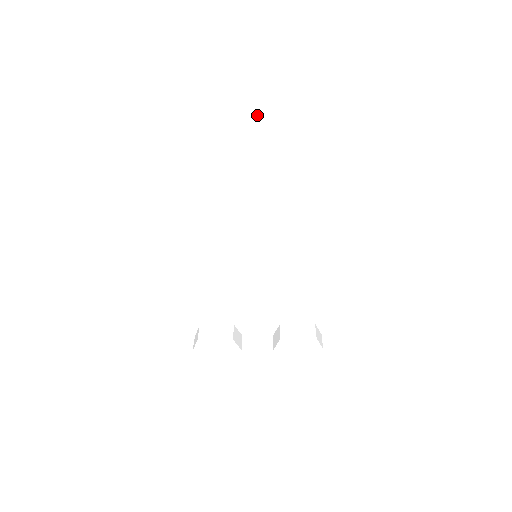
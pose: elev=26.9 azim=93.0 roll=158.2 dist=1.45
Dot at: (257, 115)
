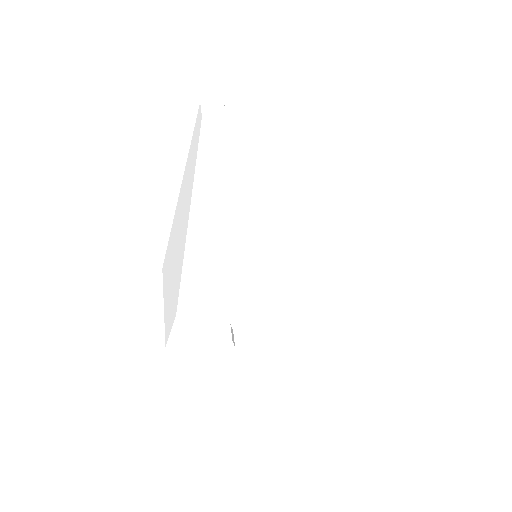
Dot at: (310, 136)
